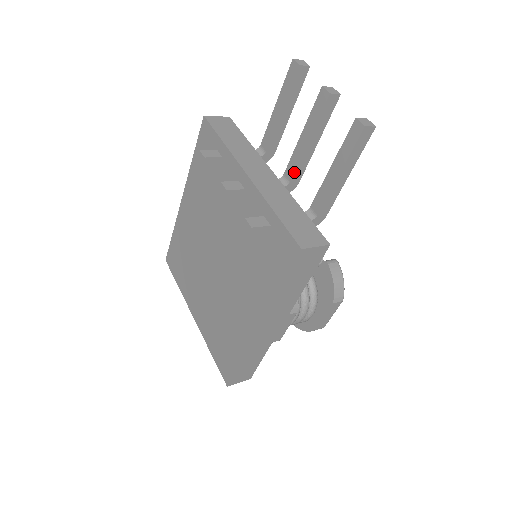
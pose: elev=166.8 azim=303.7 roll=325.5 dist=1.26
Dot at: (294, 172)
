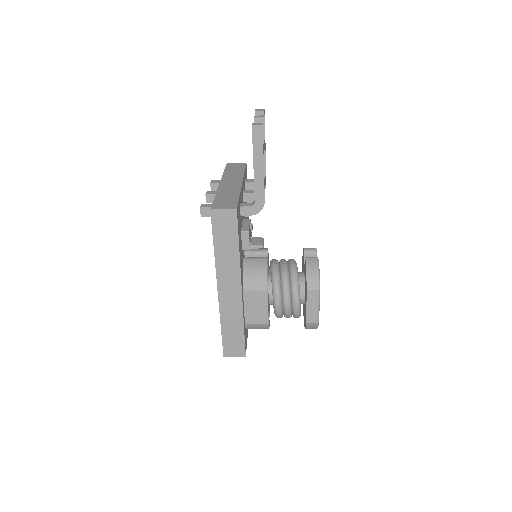
Dot at: occluded
